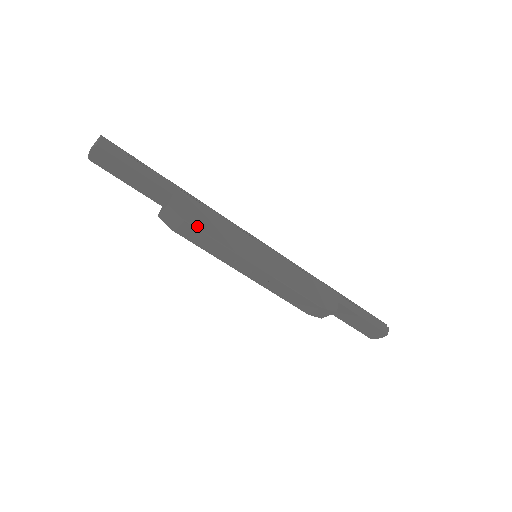
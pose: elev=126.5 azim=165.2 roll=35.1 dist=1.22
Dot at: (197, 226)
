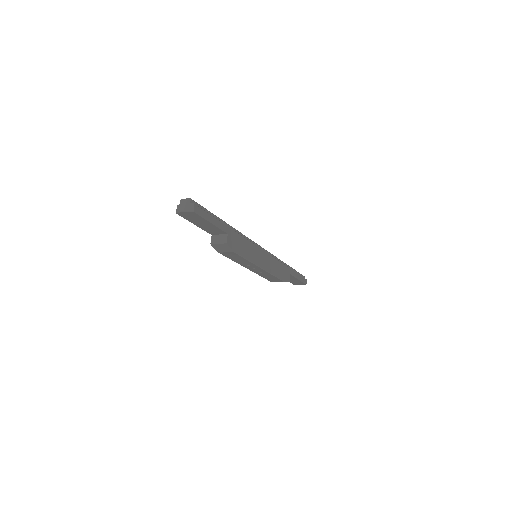
Dot at: (239, 253)
